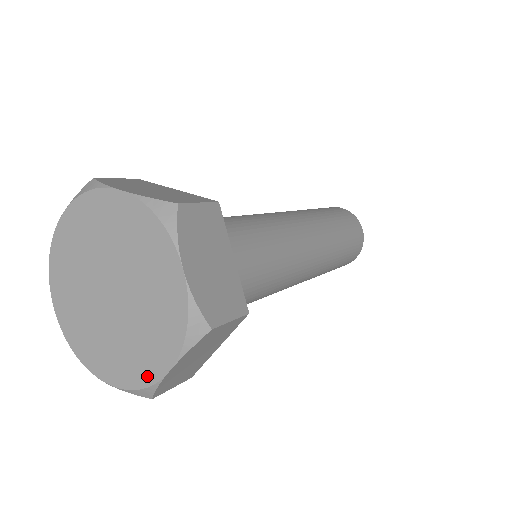
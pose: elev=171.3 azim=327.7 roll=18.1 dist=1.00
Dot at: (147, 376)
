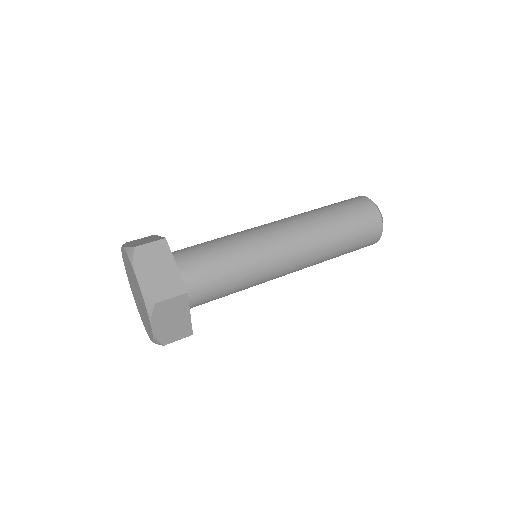
Dot at: (151, 333)
